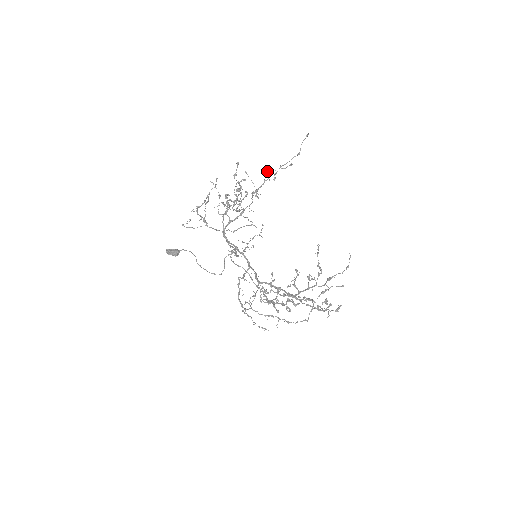
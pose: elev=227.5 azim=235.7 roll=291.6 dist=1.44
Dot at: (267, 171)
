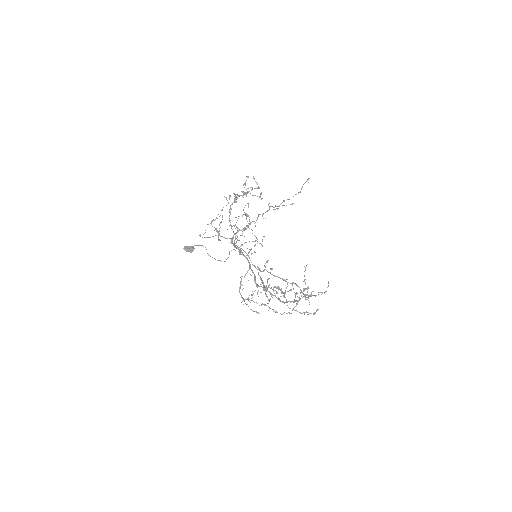
Dot at: occluded
